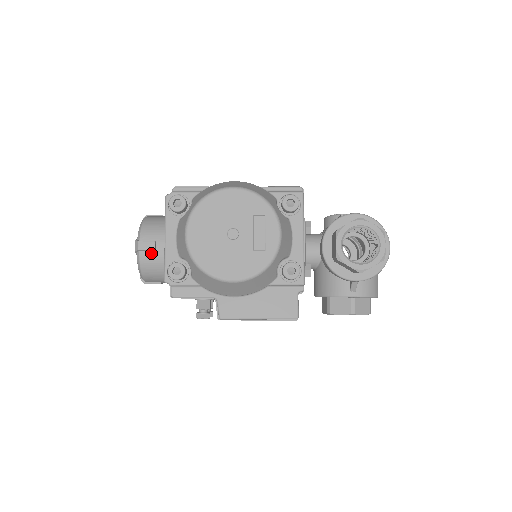
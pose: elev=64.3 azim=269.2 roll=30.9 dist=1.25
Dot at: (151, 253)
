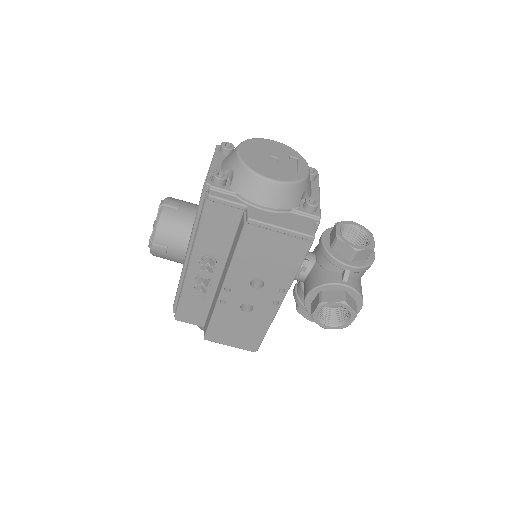
Dot at: (174, 210)
